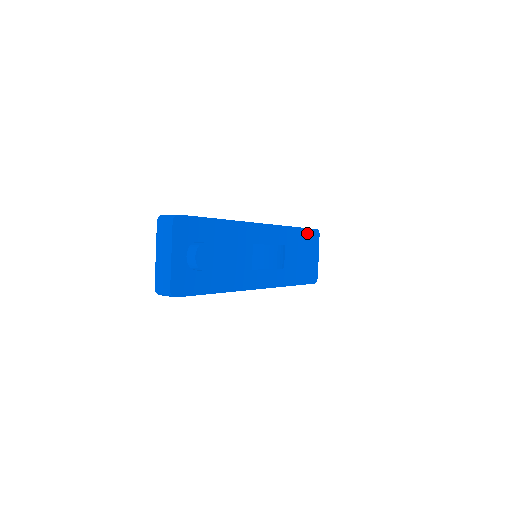
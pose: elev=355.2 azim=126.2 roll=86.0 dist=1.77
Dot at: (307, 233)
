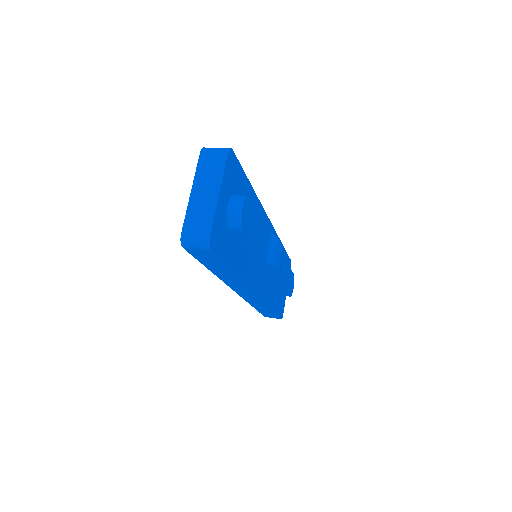
Dot at: (286, 258)
